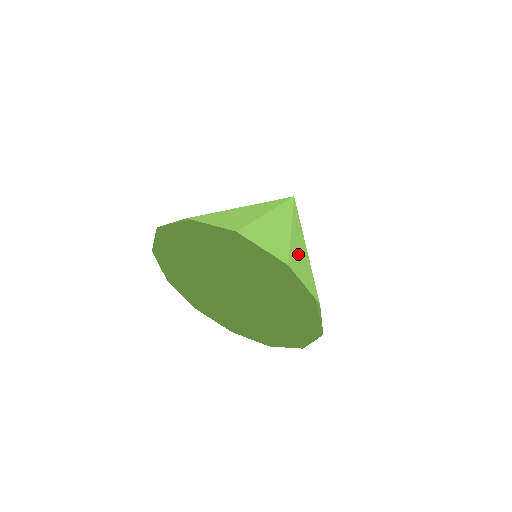
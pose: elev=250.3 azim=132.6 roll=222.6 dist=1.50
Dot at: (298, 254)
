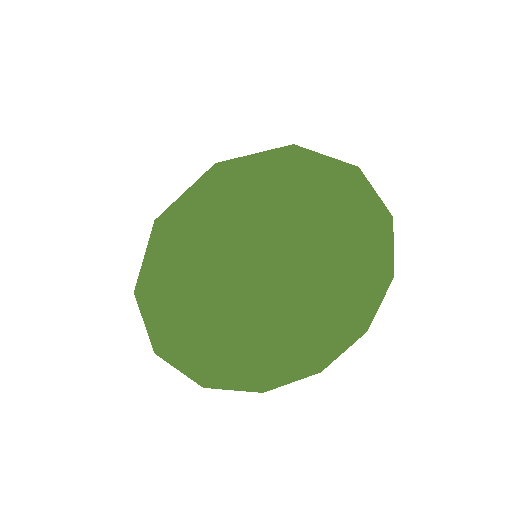
Dot at: (339, 274)
